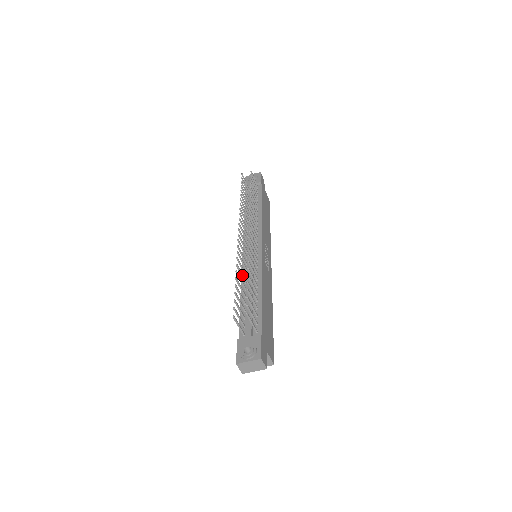
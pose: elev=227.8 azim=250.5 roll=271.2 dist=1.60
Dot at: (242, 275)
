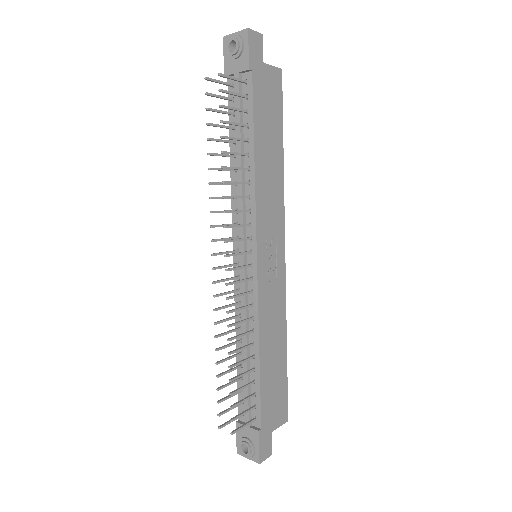
Dot at: occluded
